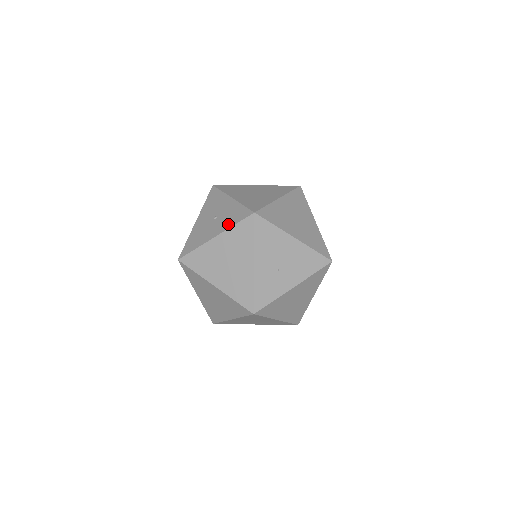
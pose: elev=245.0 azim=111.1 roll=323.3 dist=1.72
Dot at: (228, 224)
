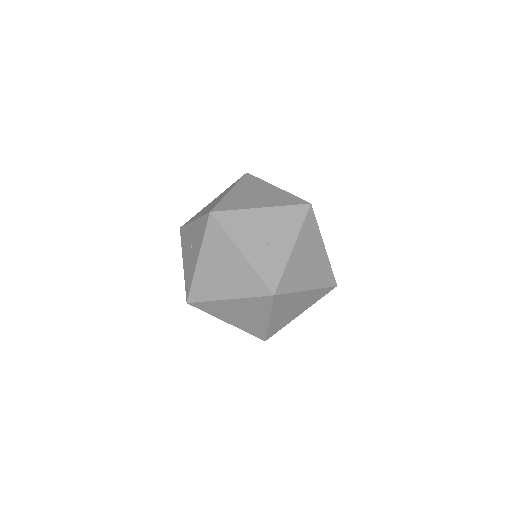
Dot at: (200, 240)
